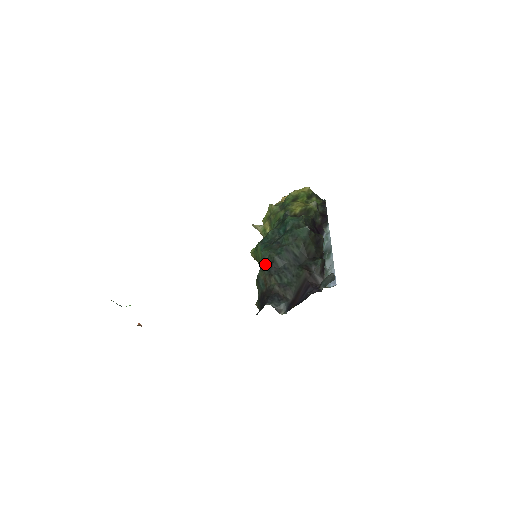
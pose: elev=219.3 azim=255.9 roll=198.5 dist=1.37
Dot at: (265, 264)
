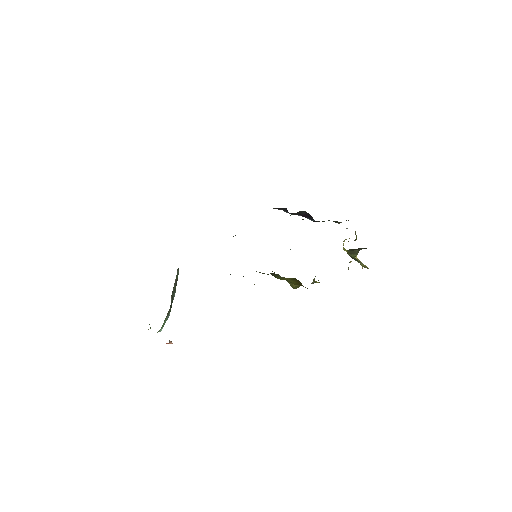
Dot at: occluded
